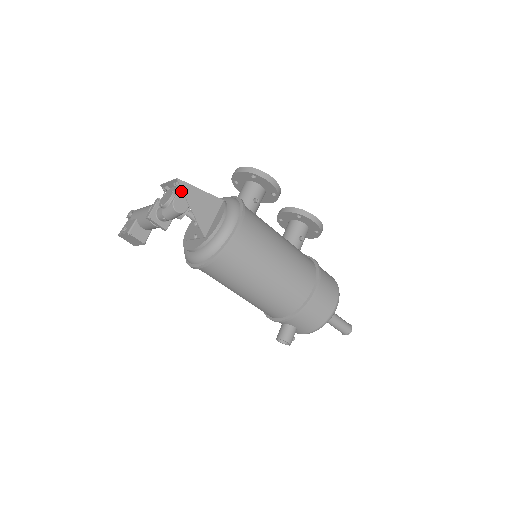
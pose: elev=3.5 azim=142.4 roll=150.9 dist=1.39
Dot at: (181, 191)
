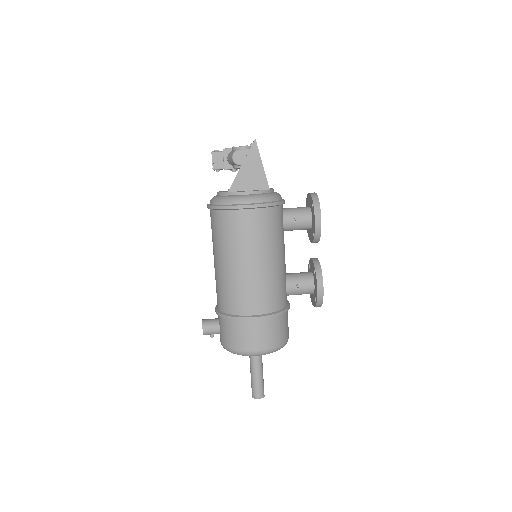
Dot at: (251, 151)
